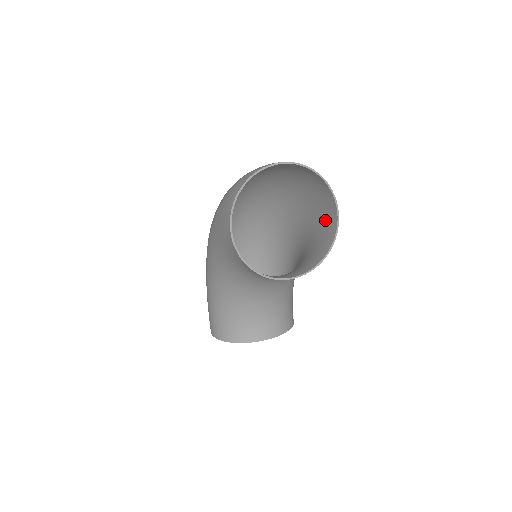
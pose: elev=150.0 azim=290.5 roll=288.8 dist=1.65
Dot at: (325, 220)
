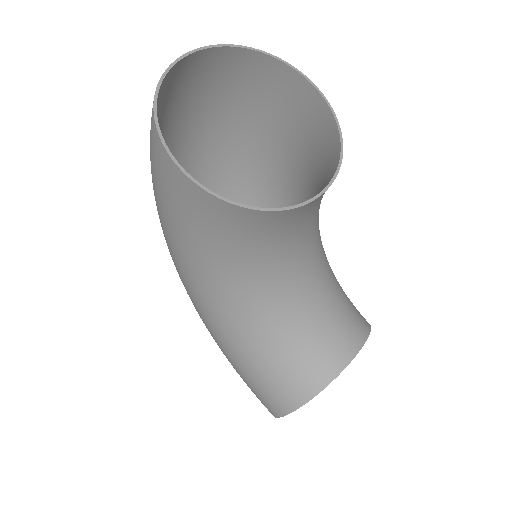
Dot at: (304, 120)
